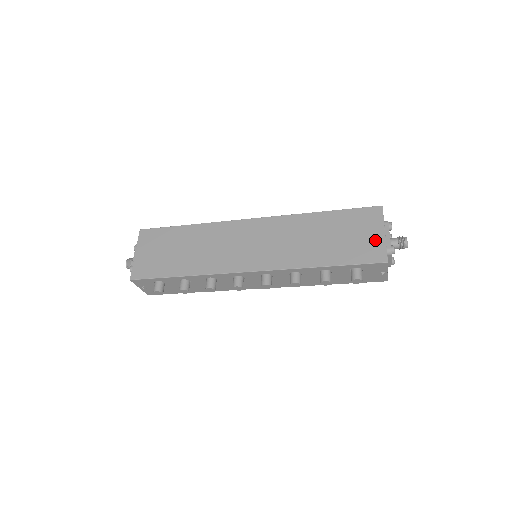
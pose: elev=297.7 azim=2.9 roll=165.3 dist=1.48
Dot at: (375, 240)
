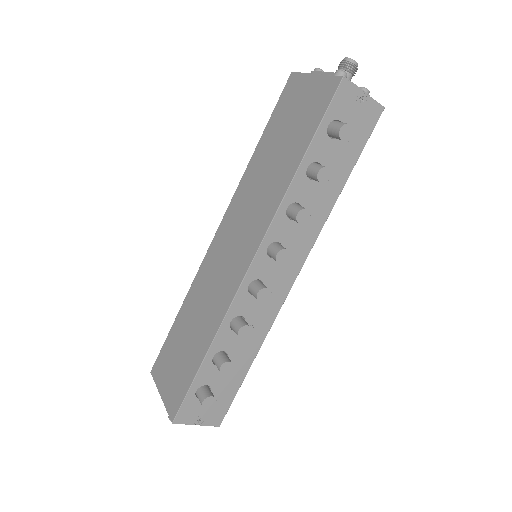
Dot at: (314, 88)
